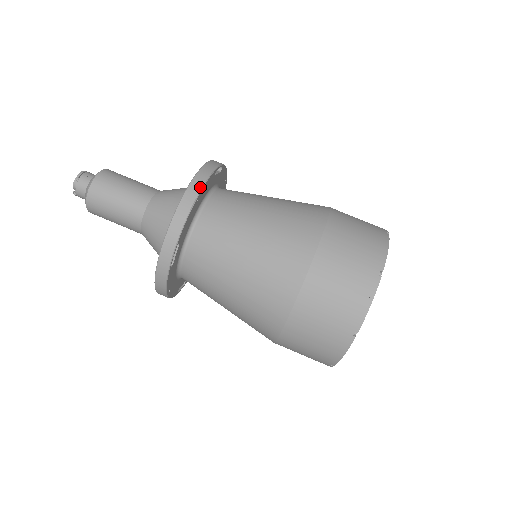
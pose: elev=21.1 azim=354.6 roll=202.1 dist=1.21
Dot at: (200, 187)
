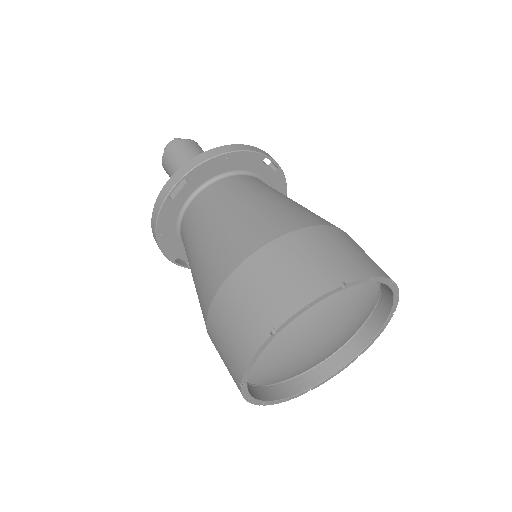
Dot at: (237, 149)
